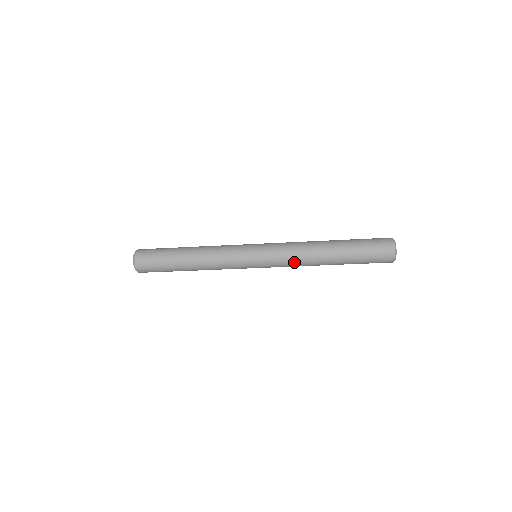
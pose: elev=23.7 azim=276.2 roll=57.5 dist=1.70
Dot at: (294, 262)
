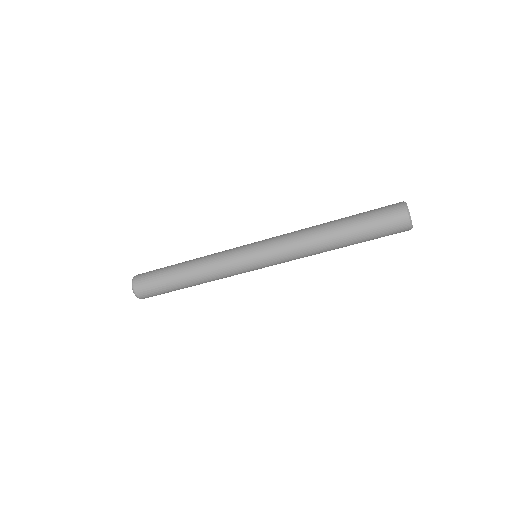
Dot at: (295, 251)
